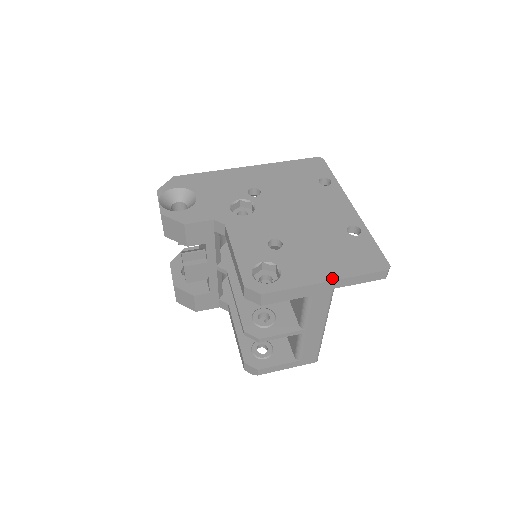
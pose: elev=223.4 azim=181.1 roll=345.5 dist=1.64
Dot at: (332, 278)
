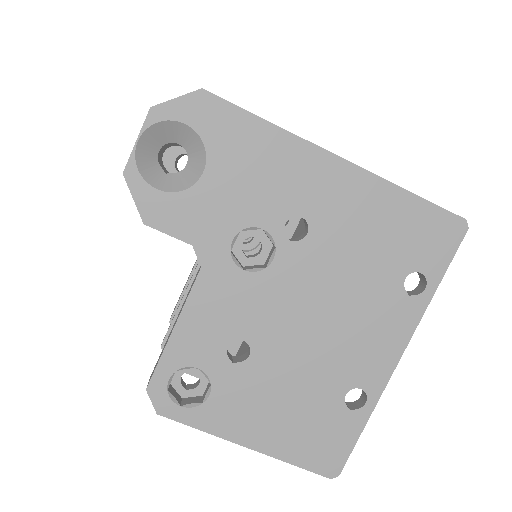
Dot at: (257, 447)
